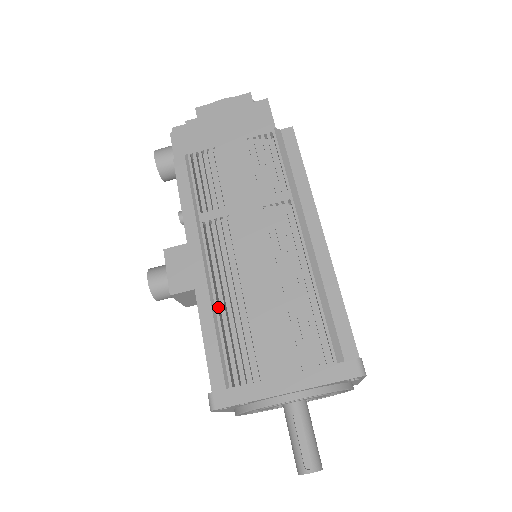
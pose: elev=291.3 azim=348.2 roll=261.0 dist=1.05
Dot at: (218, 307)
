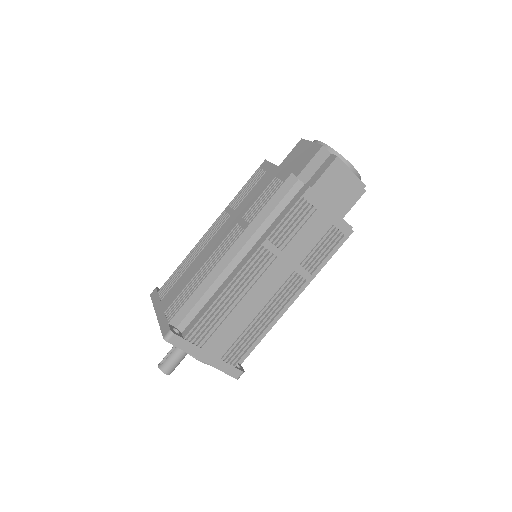
Dot at: (189, 256)
